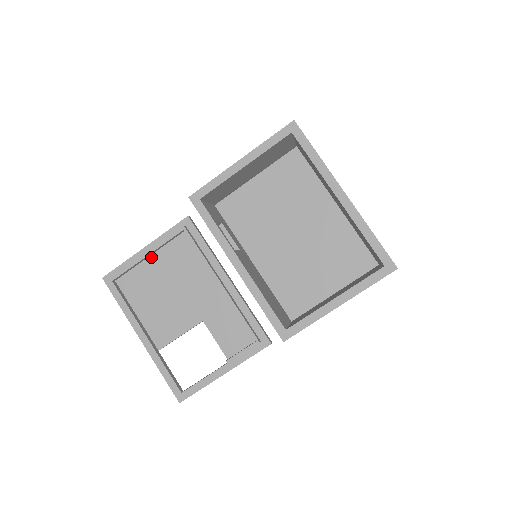
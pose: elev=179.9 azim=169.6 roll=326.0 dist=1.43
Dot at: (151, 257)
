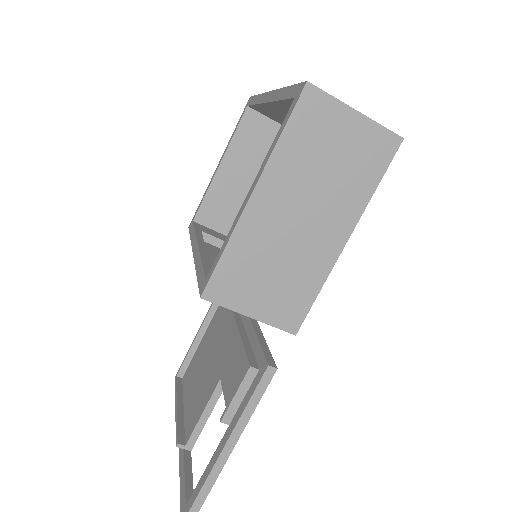
Dot at: (205, 334)
